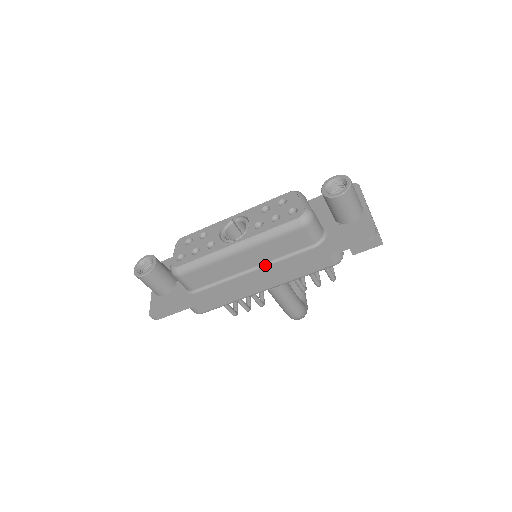
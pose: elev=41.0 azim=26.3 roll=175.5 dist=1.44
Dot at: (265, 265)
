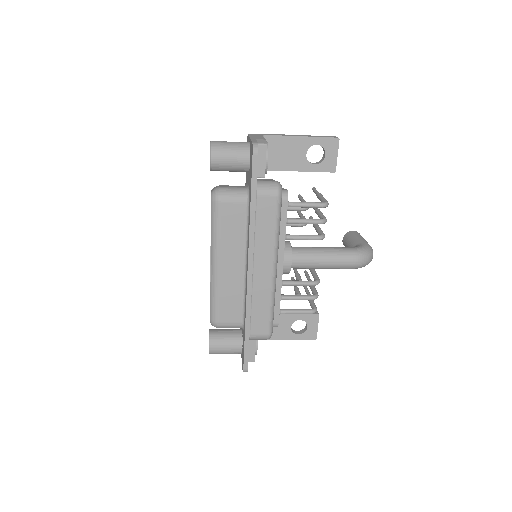
Dot at: (246, 254)
